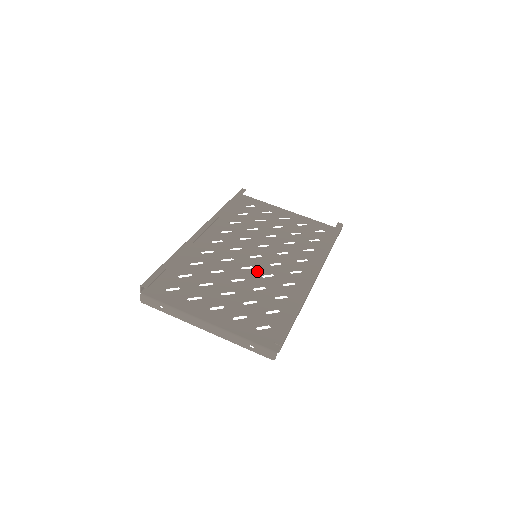
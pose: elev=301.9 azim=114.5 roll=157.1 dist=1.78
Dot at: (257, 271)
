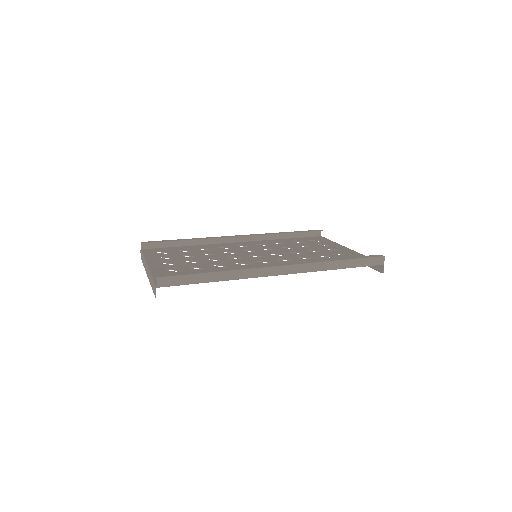
Dot at: (238, 260)
